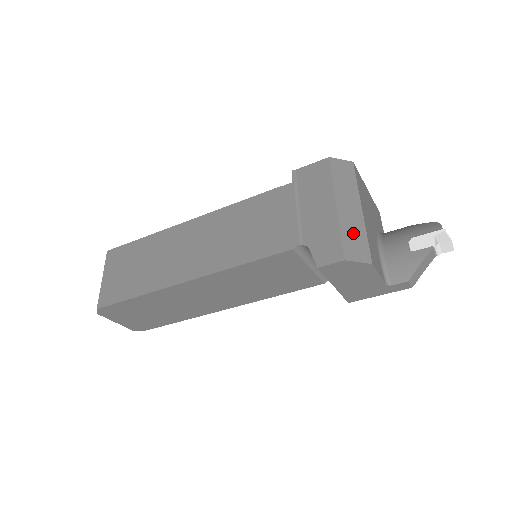
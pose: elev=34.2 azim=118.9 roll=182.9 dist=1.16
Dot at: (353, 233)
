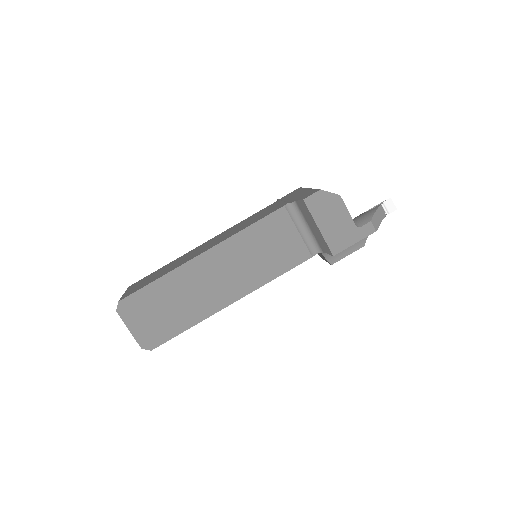
Dot at: occluded
